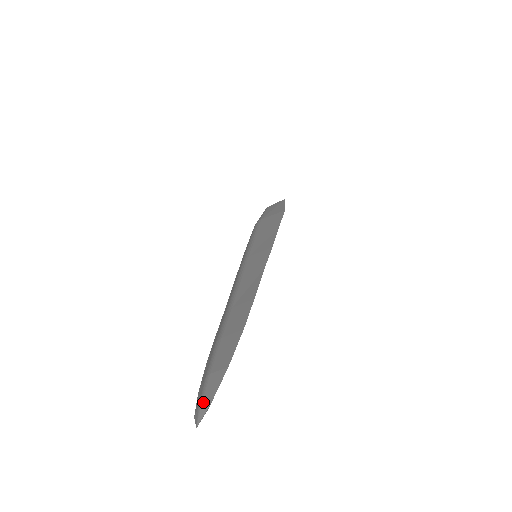
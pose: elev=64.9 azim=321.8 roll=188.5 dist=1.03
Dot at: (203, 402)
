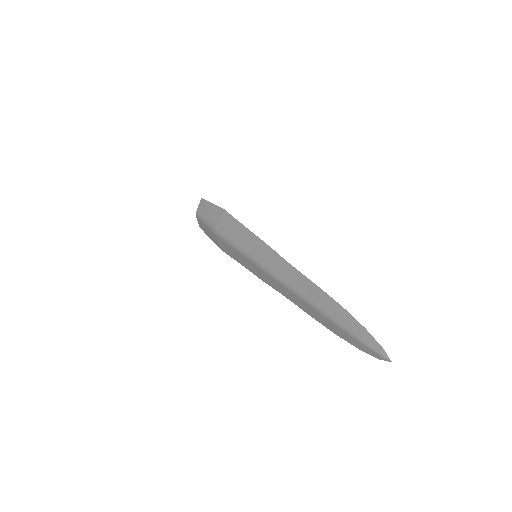
Dot at: (378, 351)
